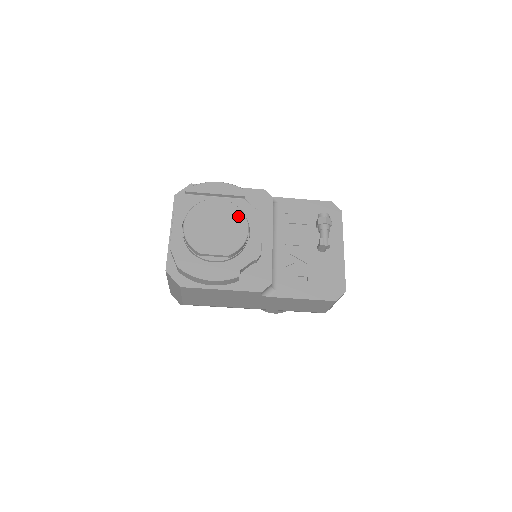
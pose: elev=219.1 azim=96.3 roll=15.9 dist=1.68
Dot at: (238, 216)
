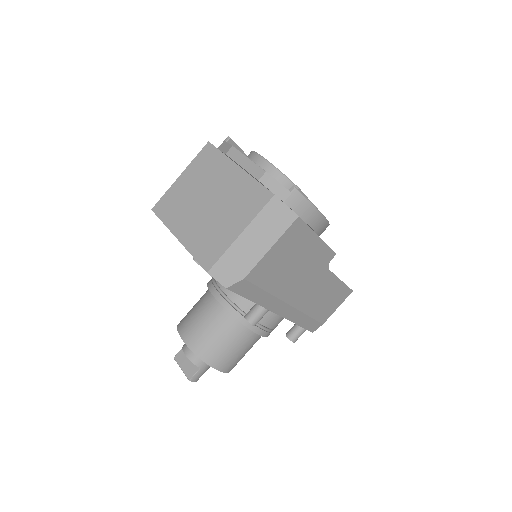
Dot at: occluded
